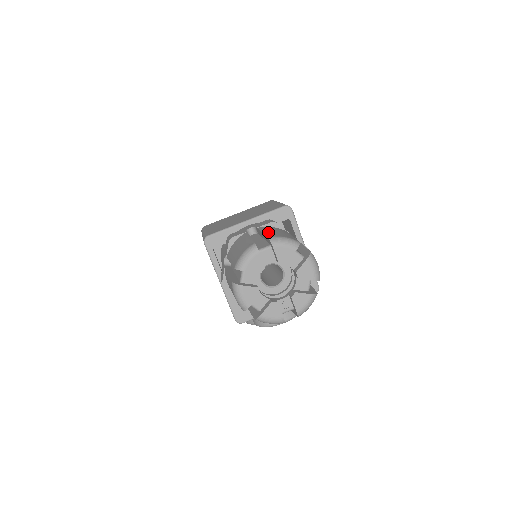
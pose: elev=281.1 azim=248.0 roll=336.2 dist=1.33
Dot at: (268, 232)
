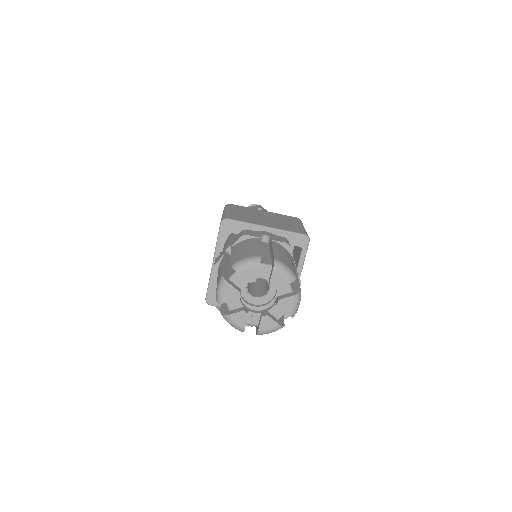
Dot at: (277, 252)
